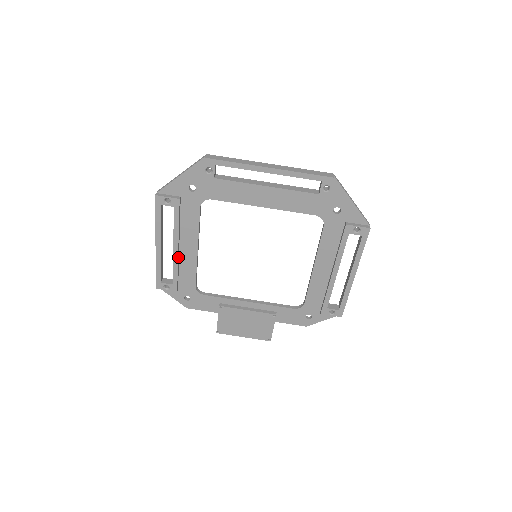
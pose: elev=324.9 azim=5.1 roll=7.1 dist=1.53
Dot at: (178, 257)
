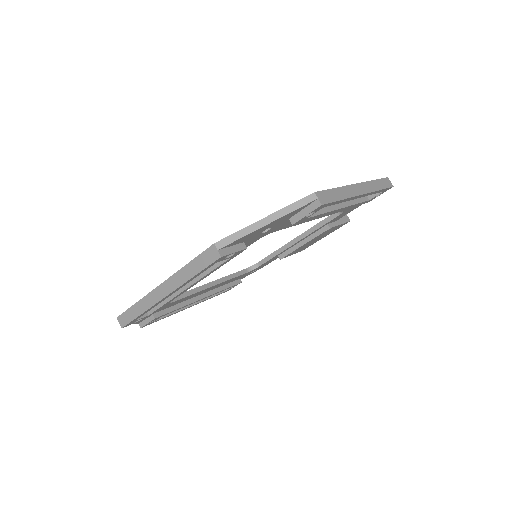
Dot at: (211, 293)
